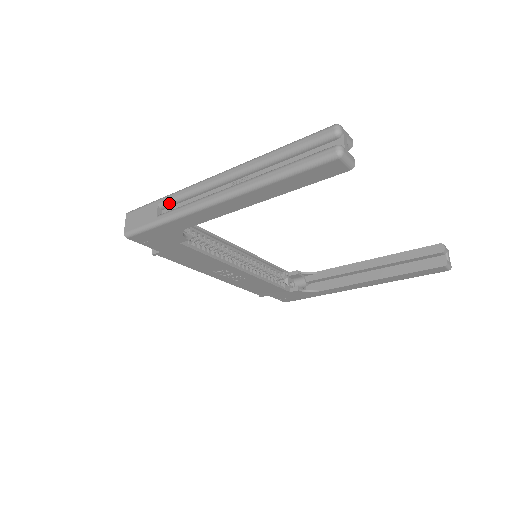
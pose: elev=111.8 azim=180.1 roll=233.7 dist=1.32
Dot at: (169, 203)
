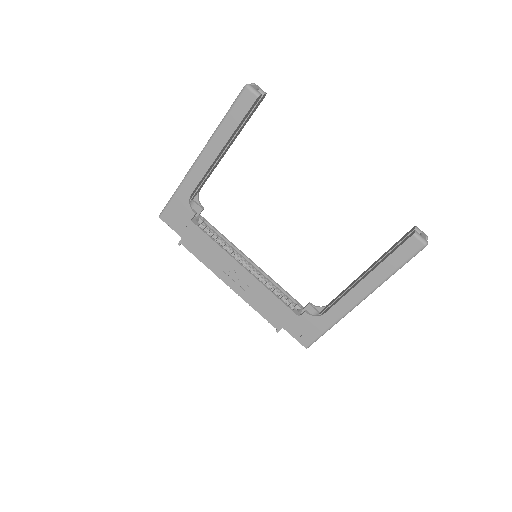
Dot at: occluded
